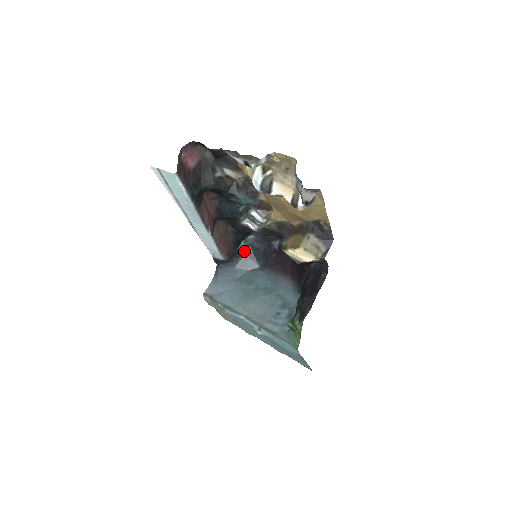
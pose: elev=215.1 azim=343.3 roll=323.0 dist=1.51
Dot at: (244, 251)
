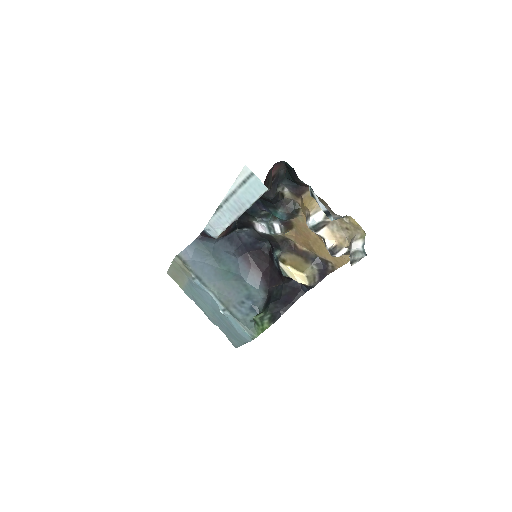
Dot at: occluded
